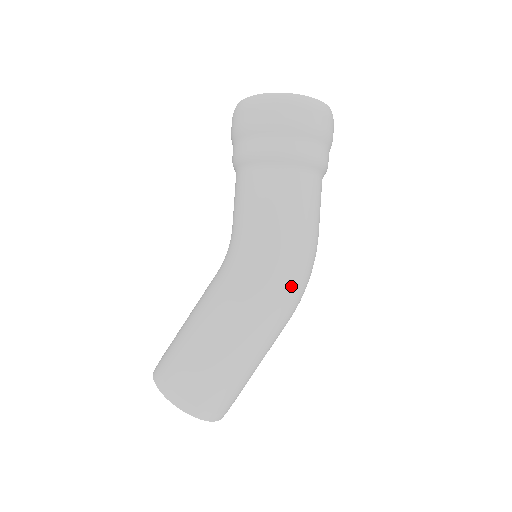
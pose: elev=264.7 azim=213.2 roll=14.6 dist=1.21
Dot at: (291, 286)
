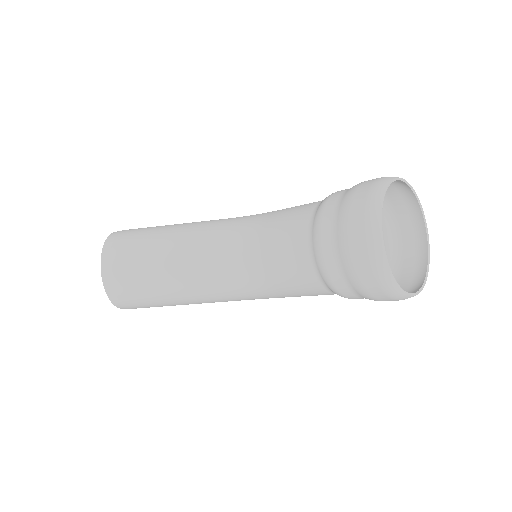
Dot at: occluded
